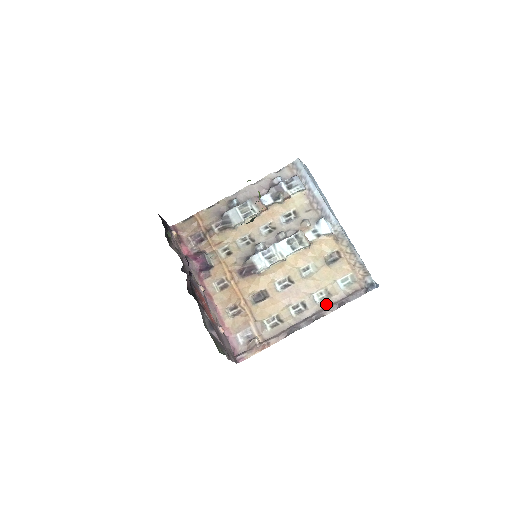
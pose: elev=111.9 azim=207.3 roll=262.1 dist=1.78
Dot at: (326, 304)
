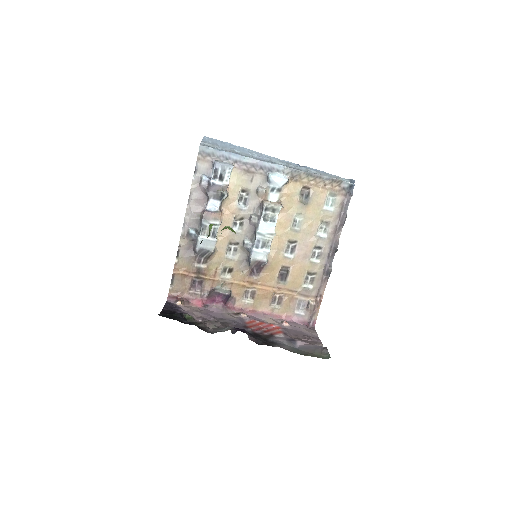
Dot at: (332, 232)
